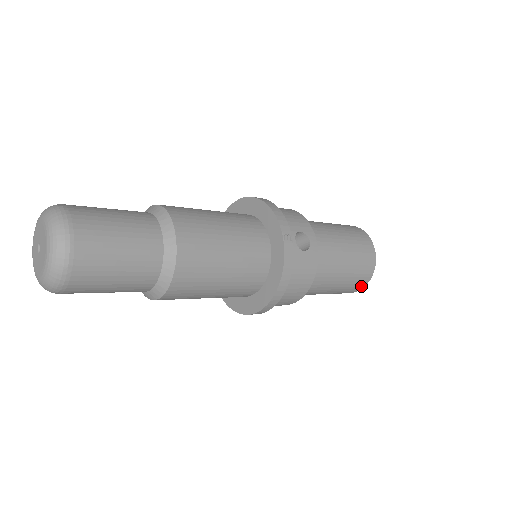
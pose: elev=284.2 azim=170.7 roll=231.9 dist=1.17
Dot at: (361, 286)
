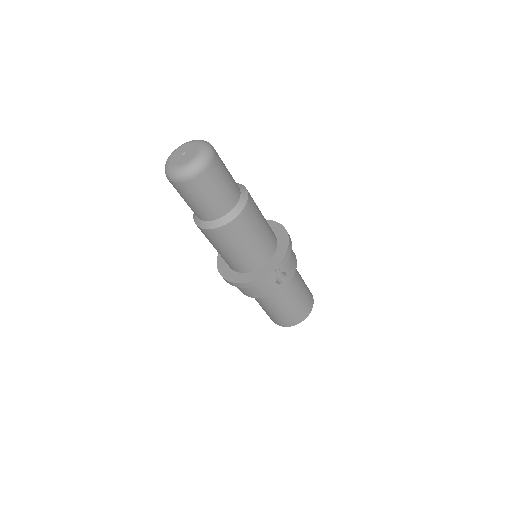
Dot at: (280, 324)
